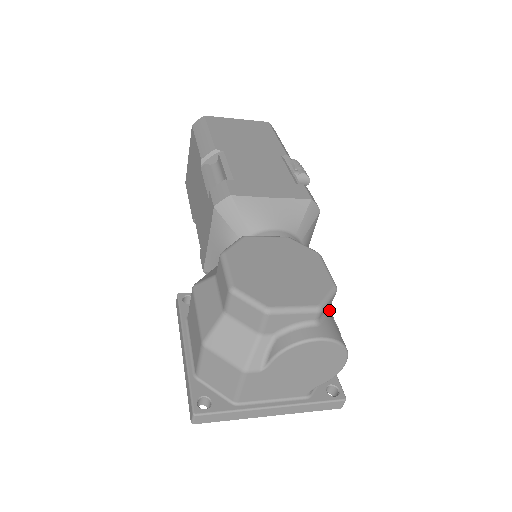
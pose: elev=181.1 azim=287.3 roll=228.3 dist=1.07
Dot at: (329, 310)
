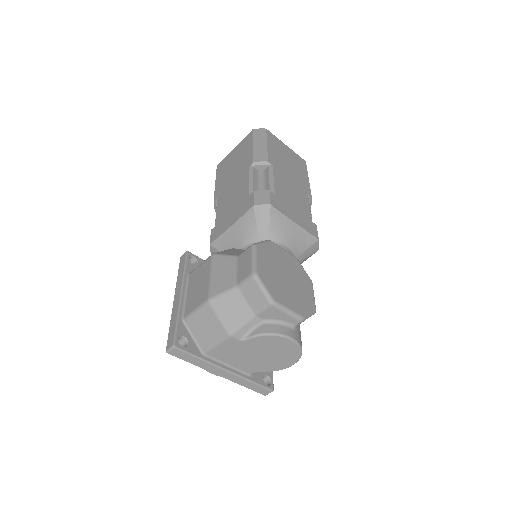
Dot at: occluded
